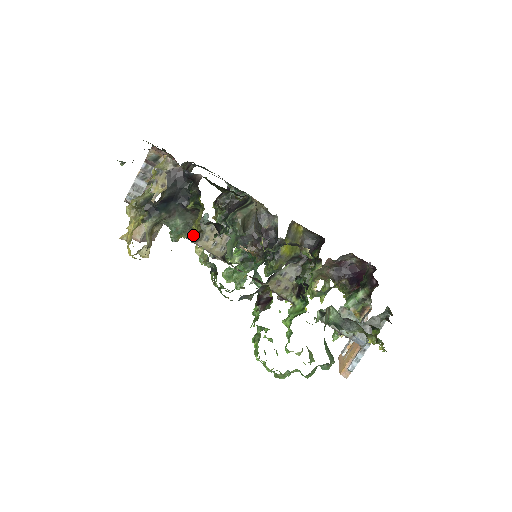
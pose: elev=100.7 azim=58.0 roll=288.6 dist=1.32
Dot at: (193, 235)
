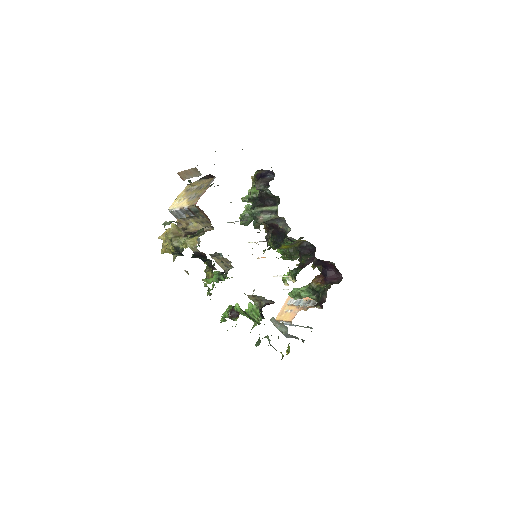
Dot at: (209, 254)
